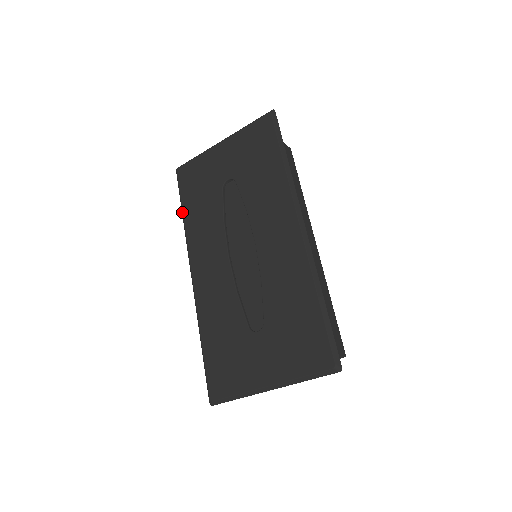
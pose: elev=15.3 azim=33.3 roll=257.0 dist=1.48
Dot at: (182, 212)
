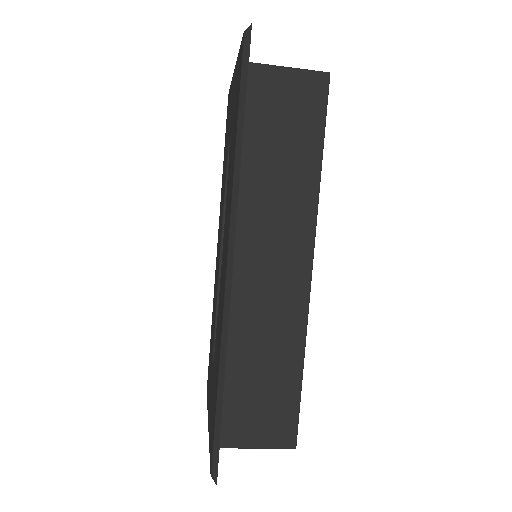
Dot at: (223, 162)
